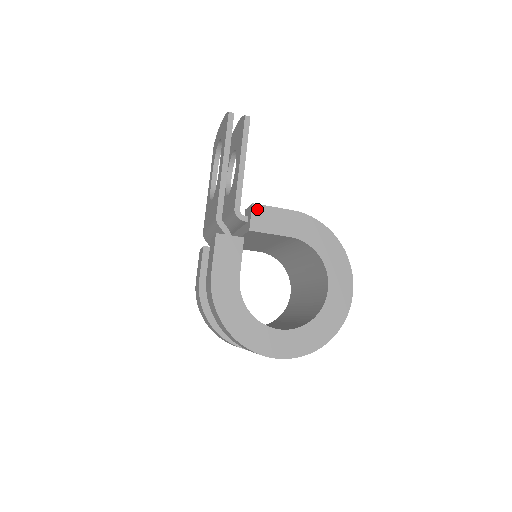
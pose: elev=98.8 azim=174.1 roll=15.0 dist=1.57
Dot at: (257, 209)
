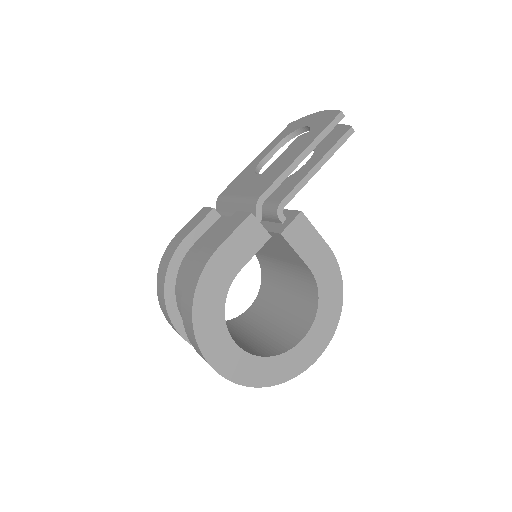
Dot at: (301, 219)
